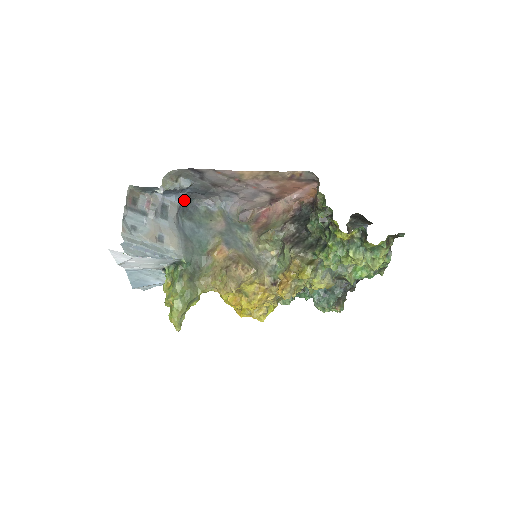
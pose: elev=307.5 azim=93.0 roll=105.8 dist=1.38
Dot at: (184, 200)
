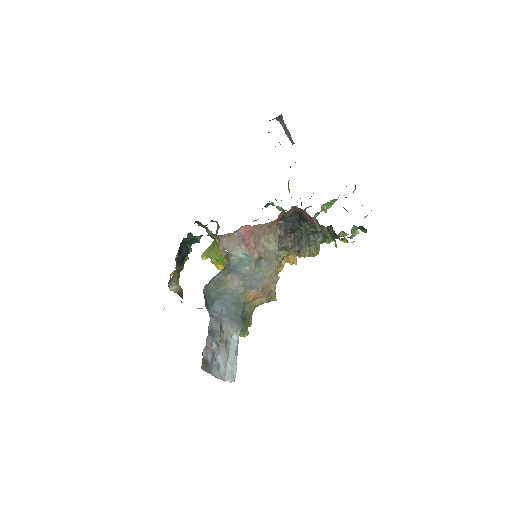
Dot at: occluded
